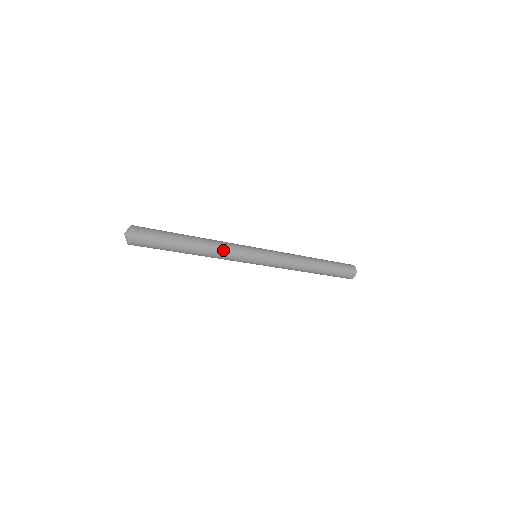
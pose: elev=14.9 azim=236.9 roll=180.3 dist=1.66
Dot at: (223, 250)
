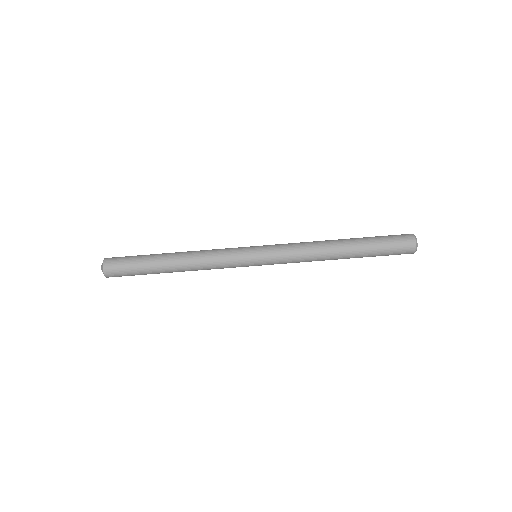
Dot at: occluded
